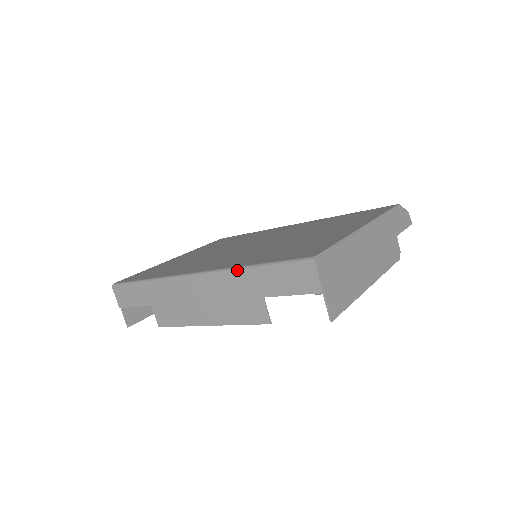
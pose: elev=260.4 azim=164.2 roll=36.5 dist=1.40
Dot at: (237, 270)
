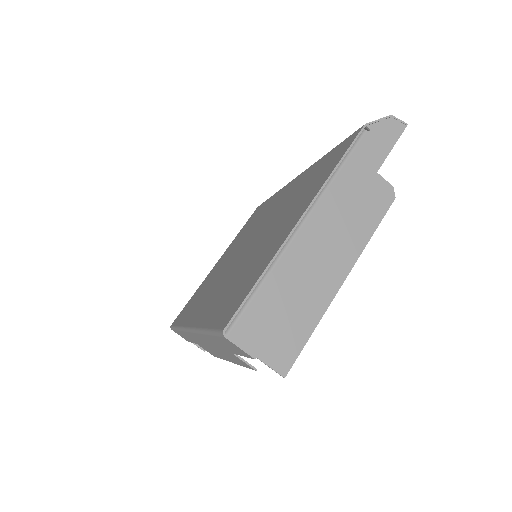
Dot at: (200, 333)
